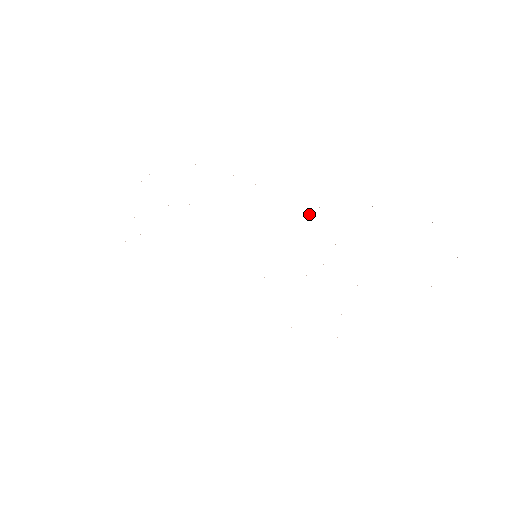
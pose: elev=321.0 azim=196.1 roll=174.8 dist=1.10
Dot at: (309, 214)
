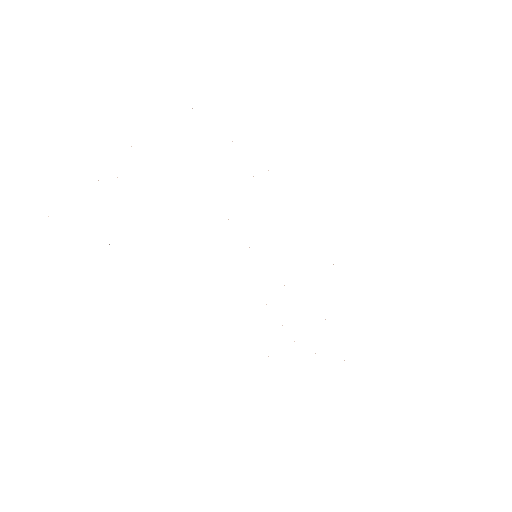
Dot at: occluded
